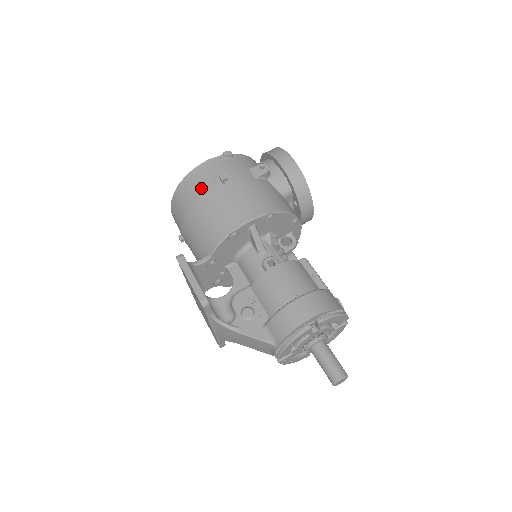
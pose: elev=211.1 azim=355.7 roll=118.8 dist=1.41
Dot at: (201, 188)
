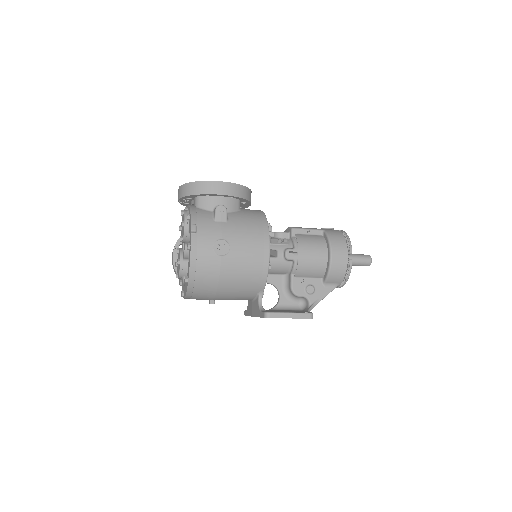
Dot at: (214, 268)
